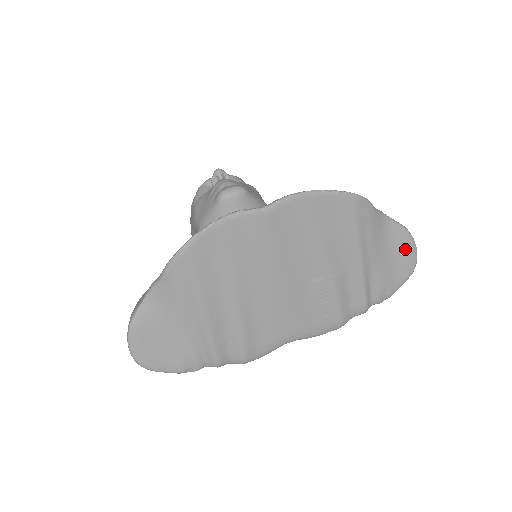
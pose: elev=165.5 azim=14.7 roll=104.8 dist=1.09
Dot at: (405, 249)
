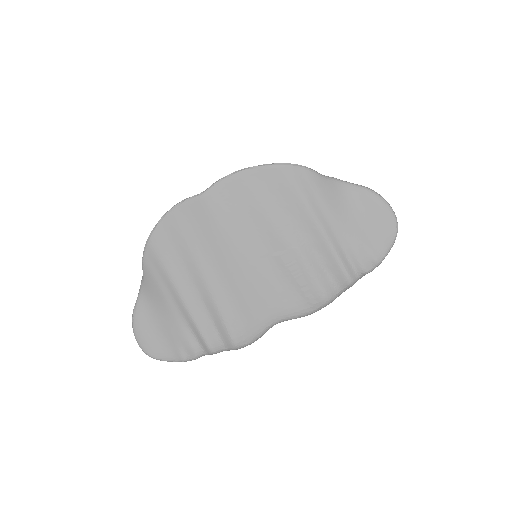
Dot at: (375, 210)
